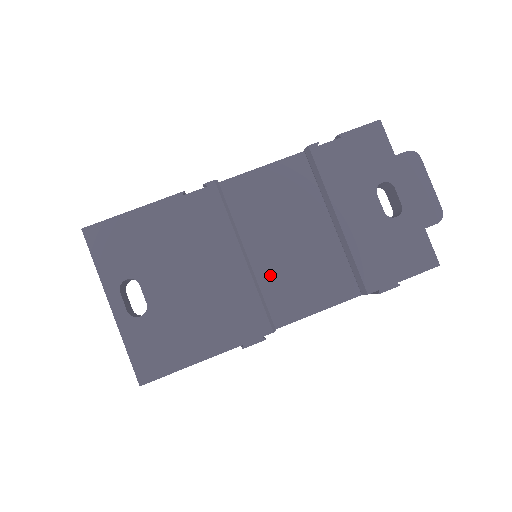
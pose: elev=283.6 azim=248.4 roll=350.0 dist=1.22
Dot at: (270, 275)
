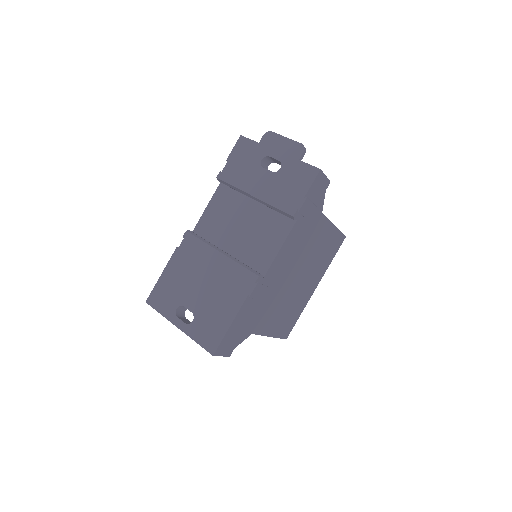
Dot at: (244, 252)
